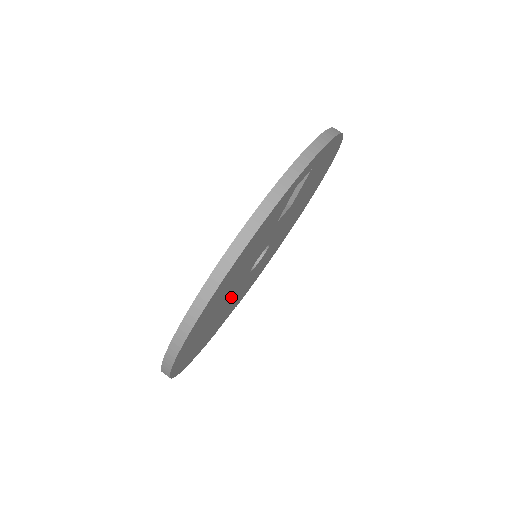
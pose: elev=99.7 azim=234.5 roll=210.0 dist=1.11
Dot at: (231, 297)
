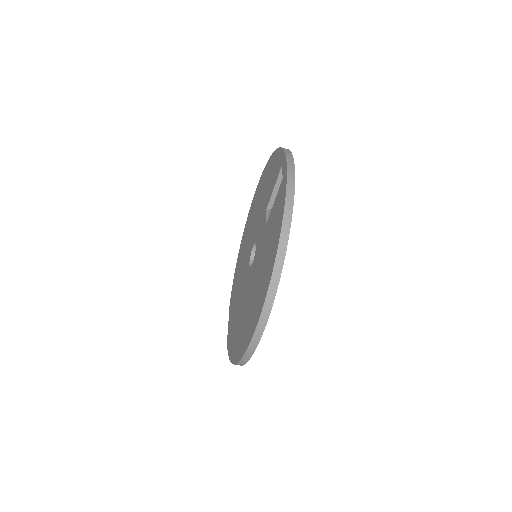
Dot at: occluded
